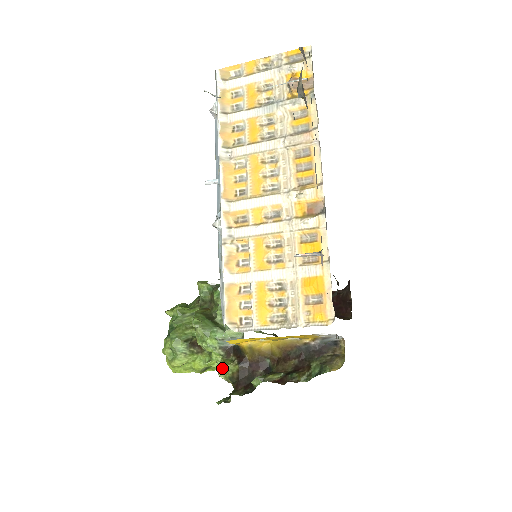
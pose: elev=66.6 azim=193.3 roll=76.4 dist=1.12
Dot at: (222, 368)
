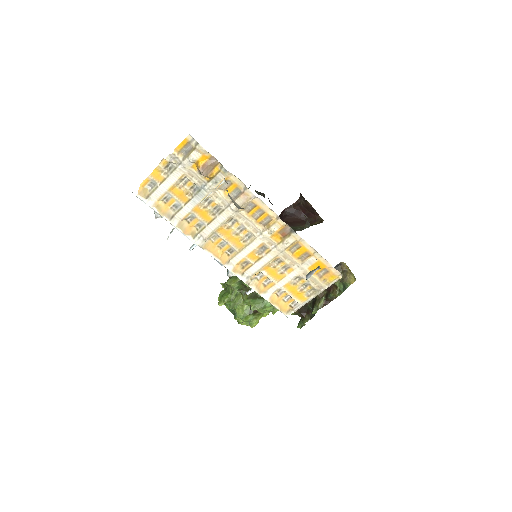
Dot at: occluded
